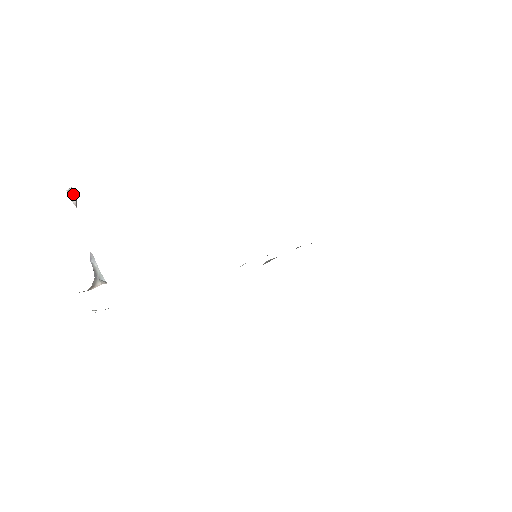
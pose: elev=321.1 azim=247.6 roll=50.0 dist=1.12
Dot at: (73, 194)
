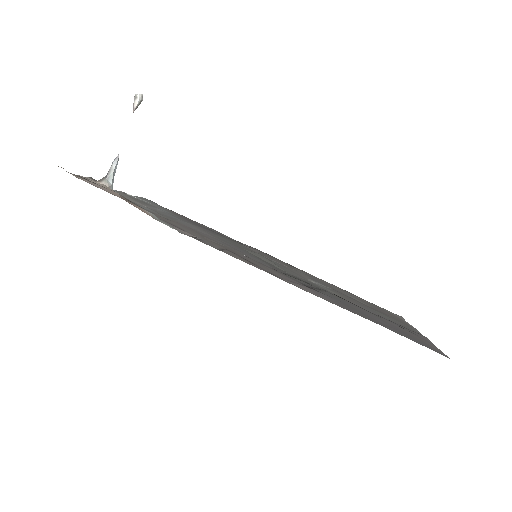
Dot at: (137, 100)
